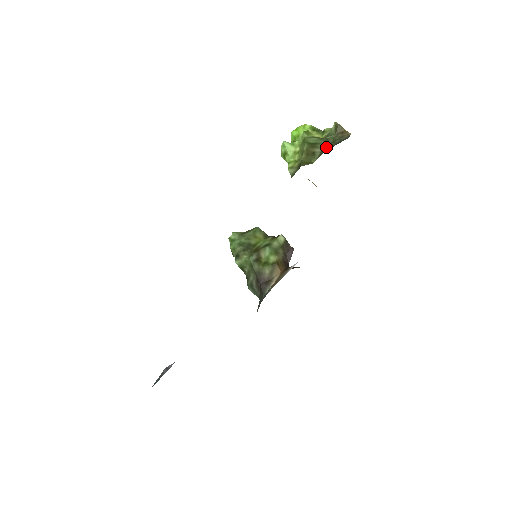
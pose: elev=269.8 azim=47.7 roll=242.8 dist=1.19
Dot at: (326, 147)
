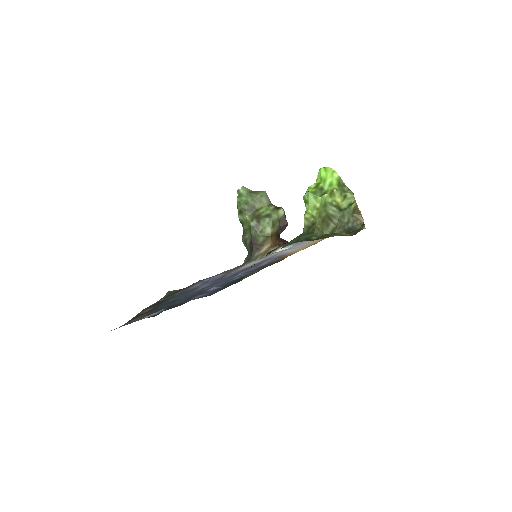
Dot at: (339, 227)
